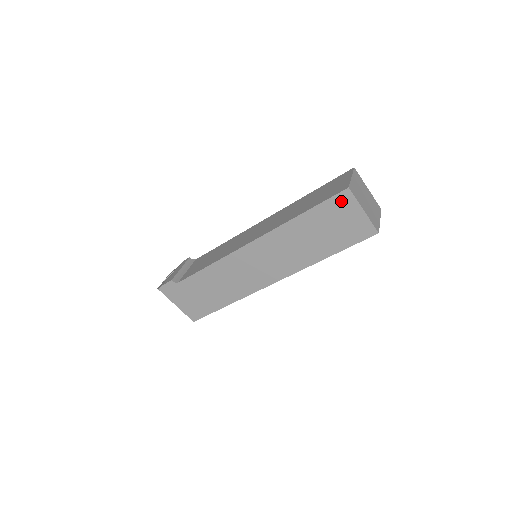
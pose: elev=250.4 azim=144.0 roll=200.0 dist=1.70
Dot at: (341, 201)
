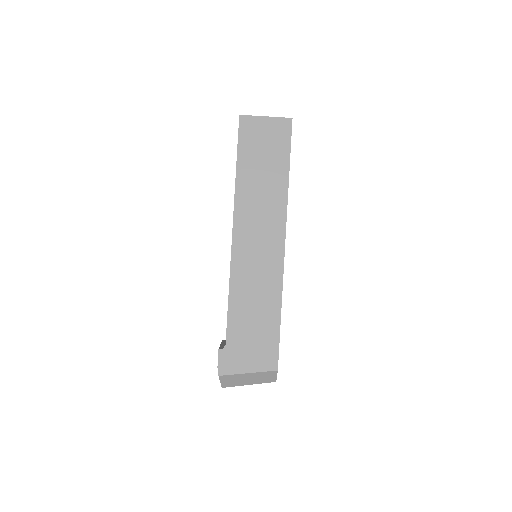
Dot at: (246, 128)
